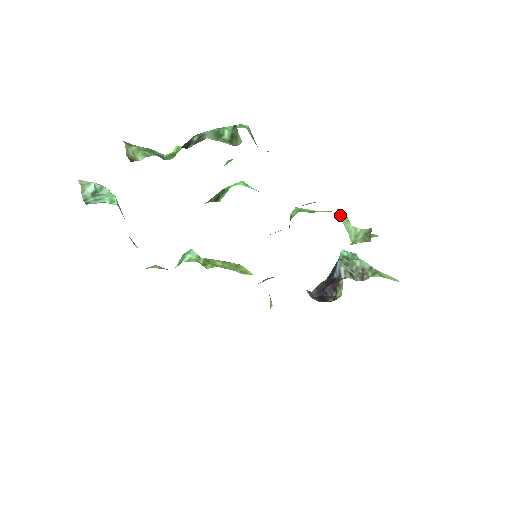
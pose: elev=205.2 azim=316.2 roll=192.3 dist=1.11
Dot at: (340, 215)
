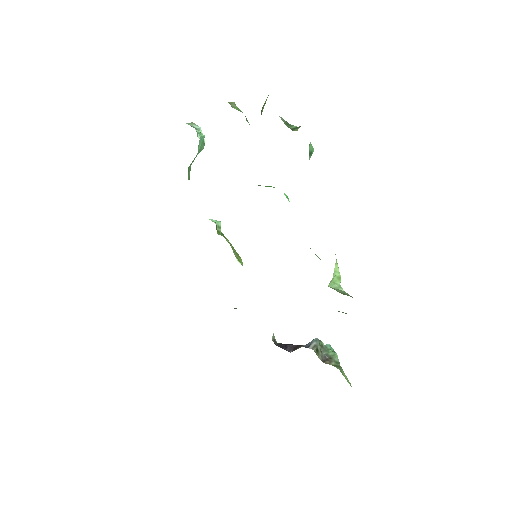
Dot at: (336, 267)
